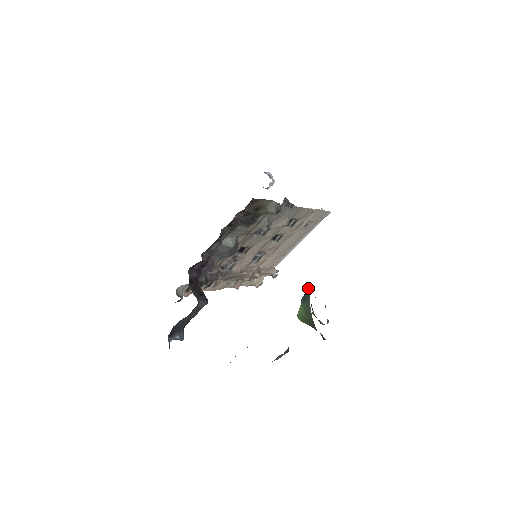
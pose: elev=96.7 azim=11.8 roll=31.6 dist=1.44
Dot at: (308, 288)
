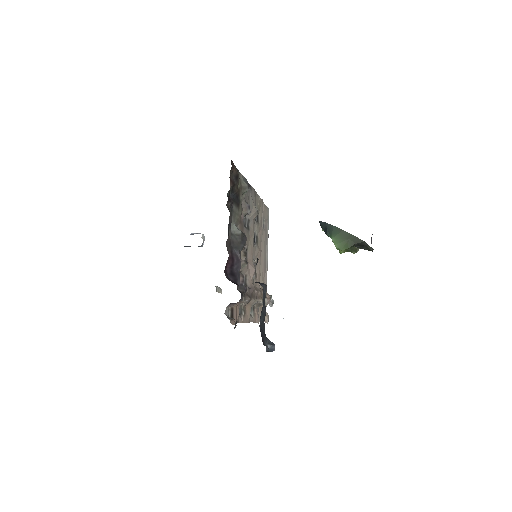
Dot at: (323, 225)
